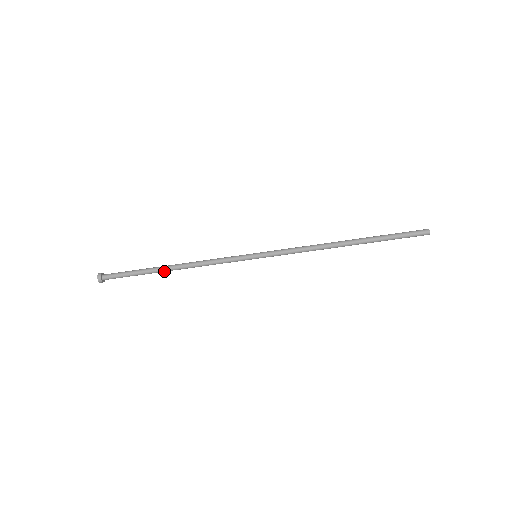
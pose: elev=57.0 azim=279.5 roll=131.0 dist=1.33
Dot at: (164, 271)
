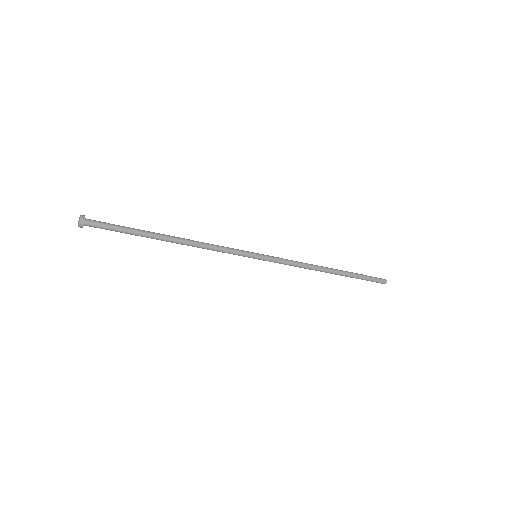
Dot at: (162, 239)
